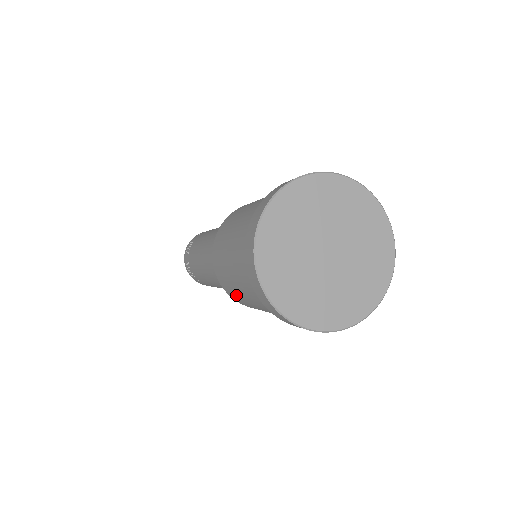
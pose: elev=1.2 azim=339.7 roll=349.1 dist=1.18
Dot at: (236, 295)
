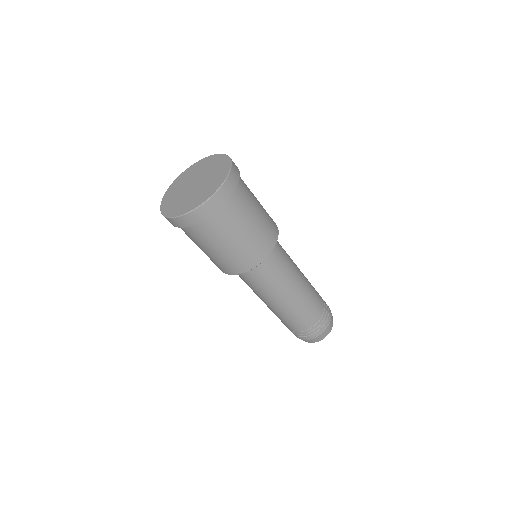
Dot at: (231, 261)
